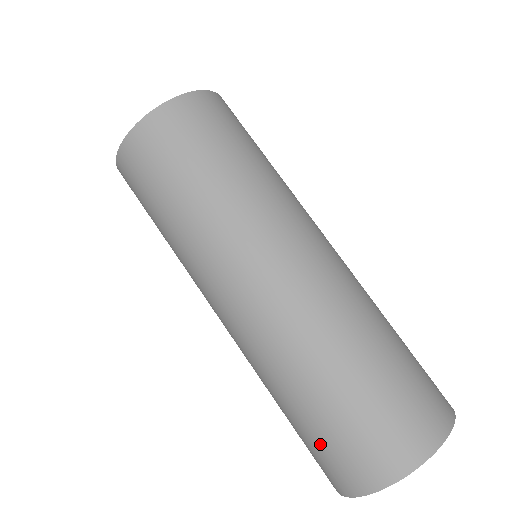
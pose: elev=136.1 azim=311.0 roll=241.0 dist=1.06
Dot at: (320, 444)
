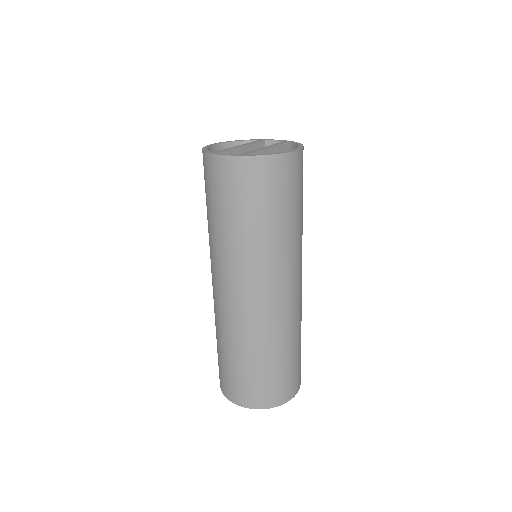
Dot at: (245, 380)
